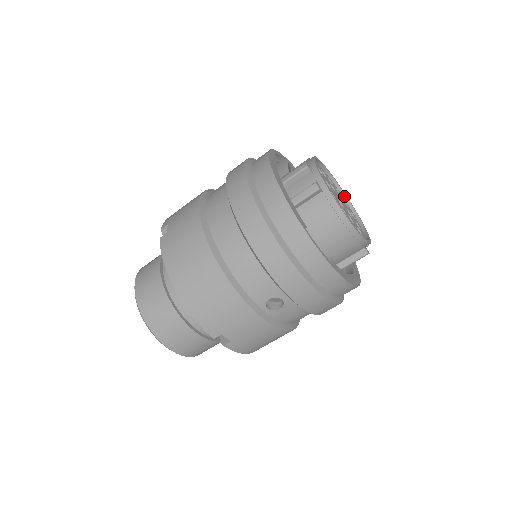
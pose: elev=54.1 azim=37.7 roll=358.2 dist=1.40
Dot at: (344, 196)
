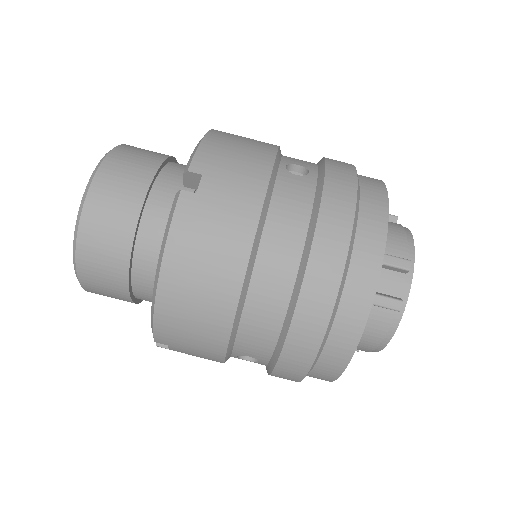
Dot at: occluded
